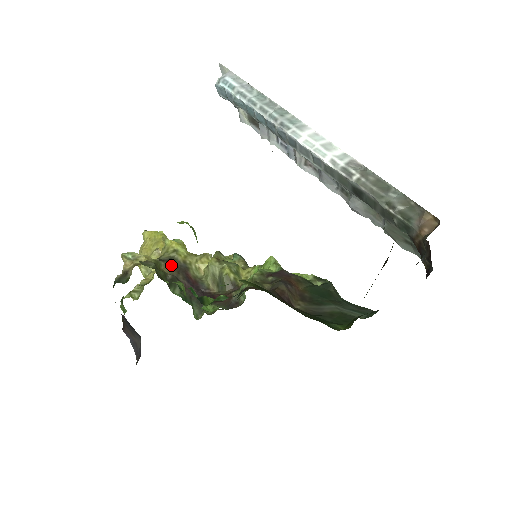
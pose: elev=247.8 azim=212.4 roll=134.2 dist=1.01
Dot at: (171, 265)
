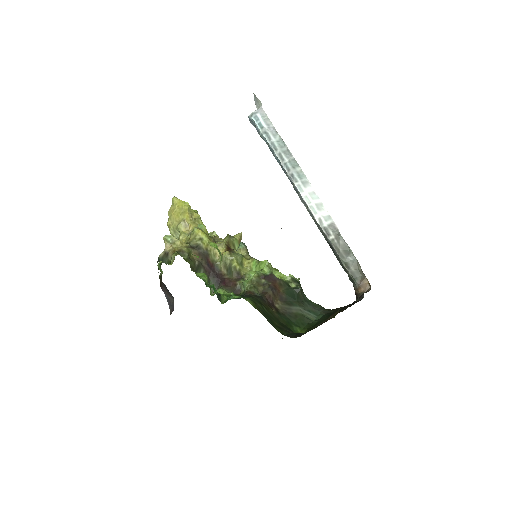
Dot at: (198, 252)
